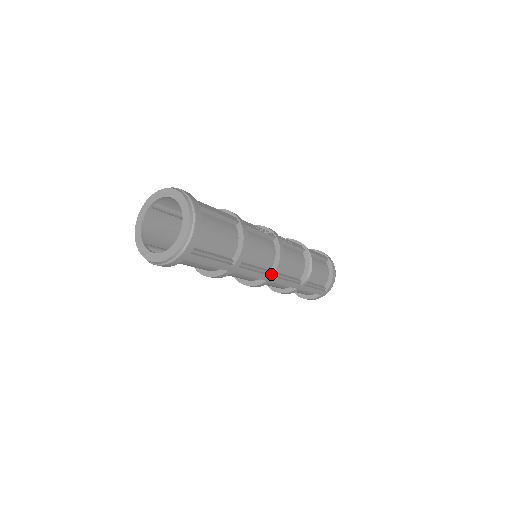
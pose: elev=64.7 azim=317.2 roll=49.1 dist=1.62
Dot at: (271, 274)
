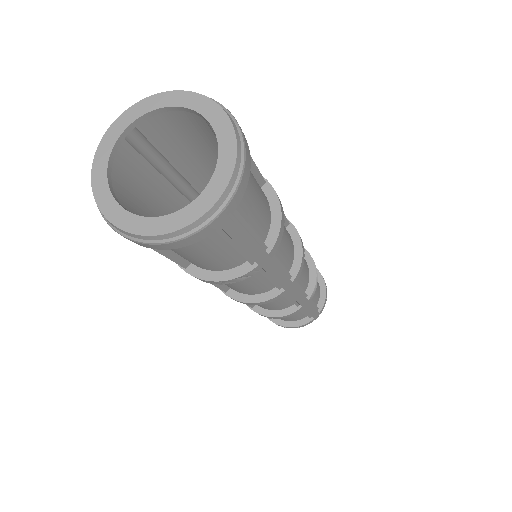
Dot at: (292, 279)
